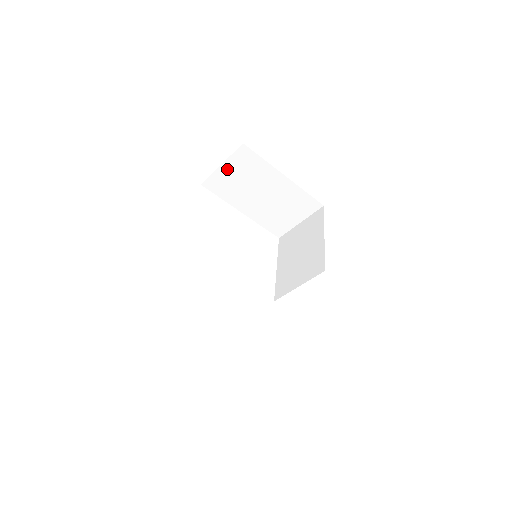
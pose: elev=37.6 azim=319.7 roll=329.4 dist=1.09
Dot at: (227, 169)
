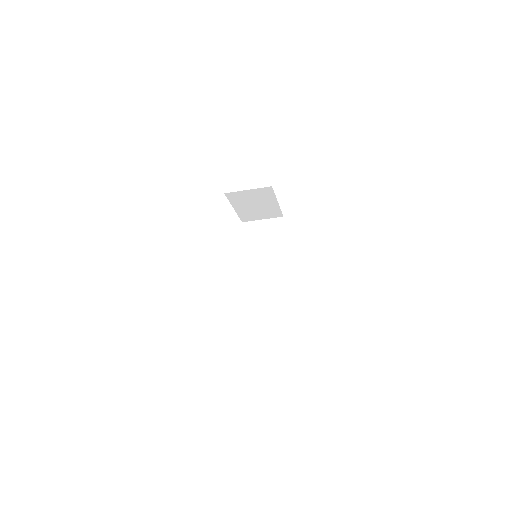
Dot at: (249, 192)
